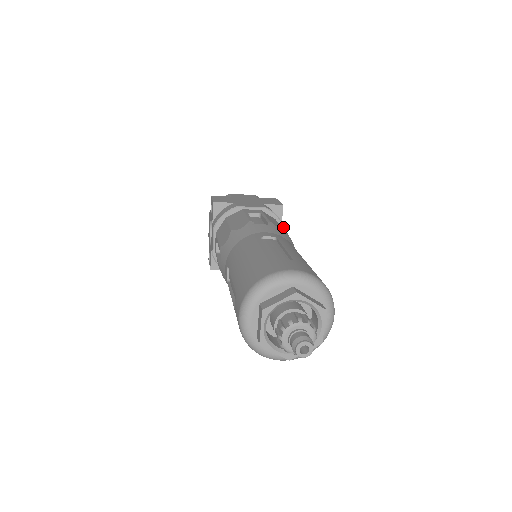
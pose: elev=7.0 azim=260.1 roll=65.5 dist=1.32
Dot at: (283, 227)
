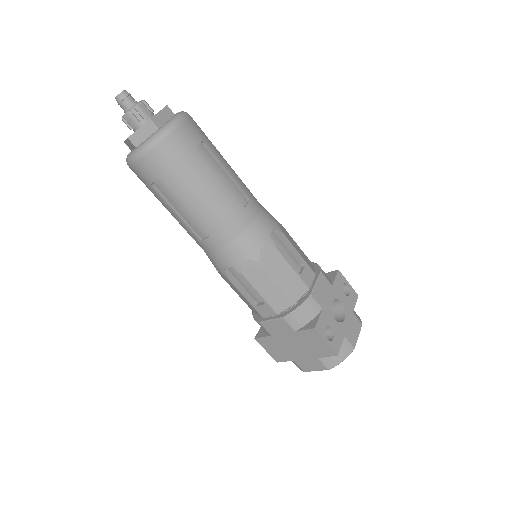
Dot at: (320, 271)
